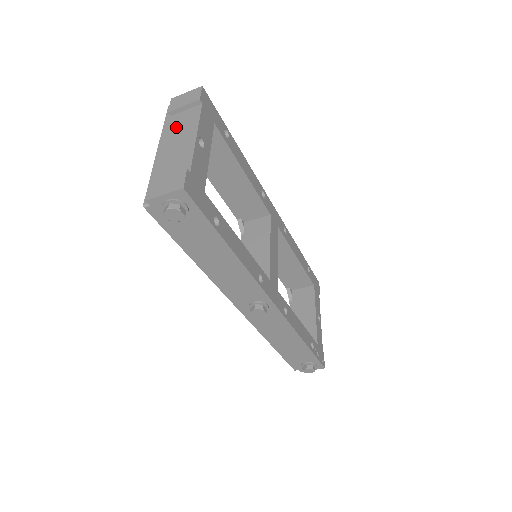
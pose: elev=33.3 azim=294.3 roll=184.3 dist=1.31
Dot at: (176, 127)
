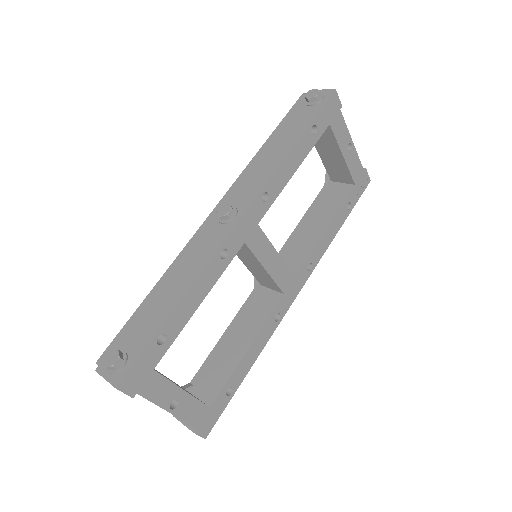
Dot at: occluded
